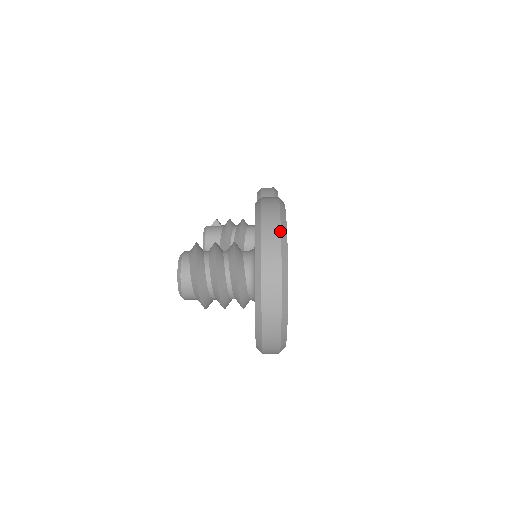
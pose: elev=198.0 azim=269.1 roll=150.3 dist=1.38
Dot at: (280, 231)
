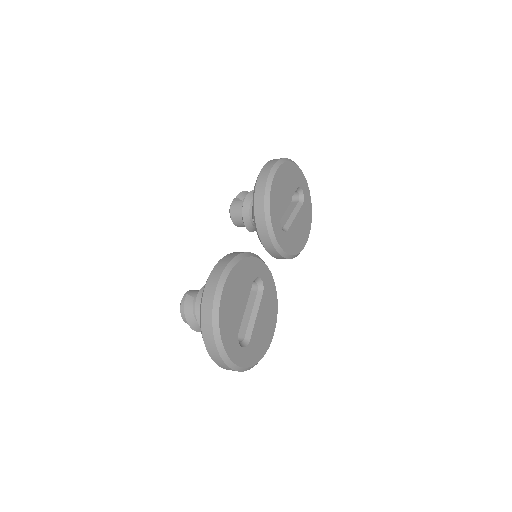
Dot at: (212, 326)
